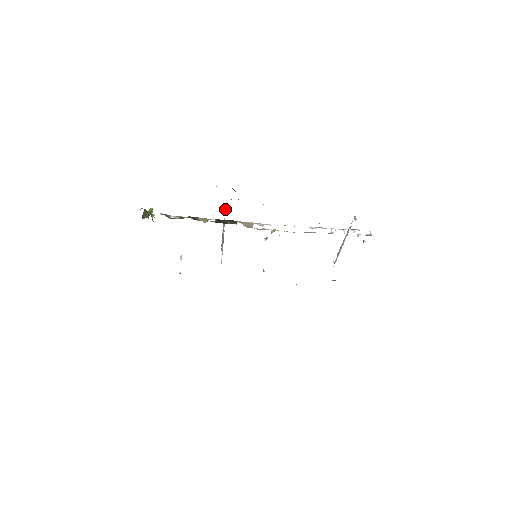
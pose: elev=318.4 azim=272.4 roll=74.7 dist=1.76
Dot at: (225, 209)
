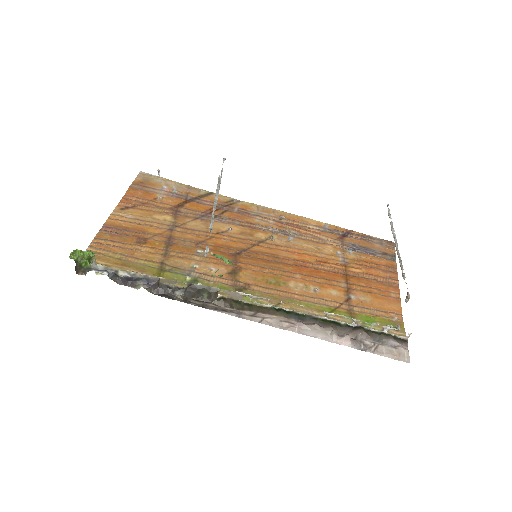
Dot at: (205, 256)
